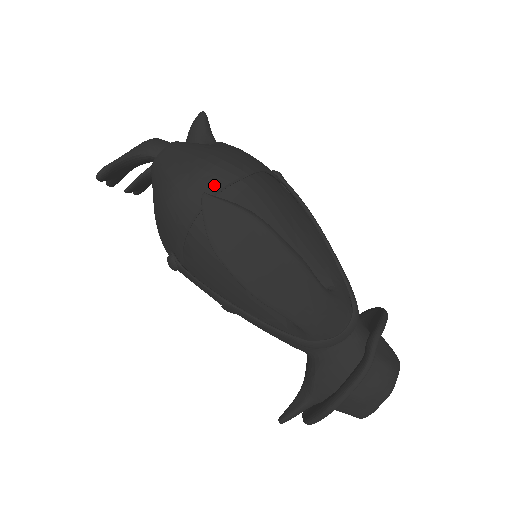
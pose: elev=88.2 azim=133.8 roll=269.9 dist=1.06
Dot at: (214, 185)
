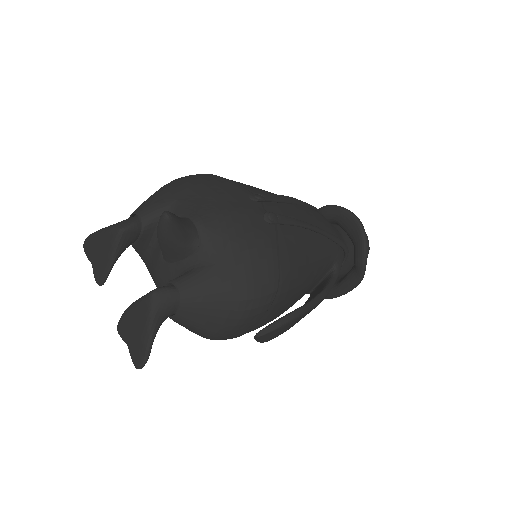
Dot at: (256, 320)
